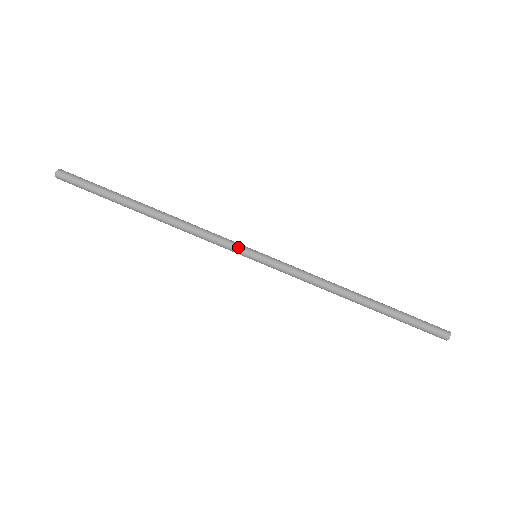
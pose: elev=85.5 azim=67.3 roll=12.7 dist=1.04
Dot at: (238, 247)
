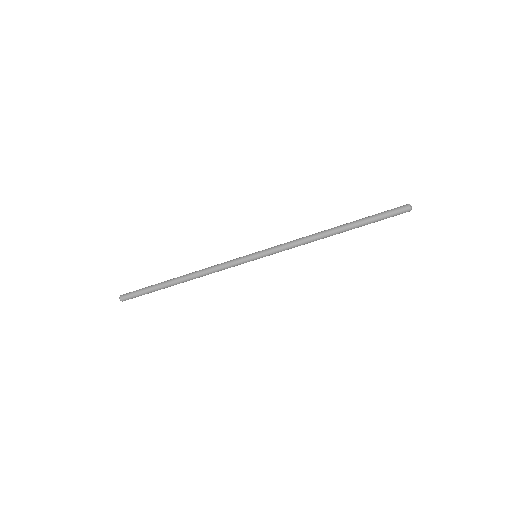
Dot at: (241, 260)
